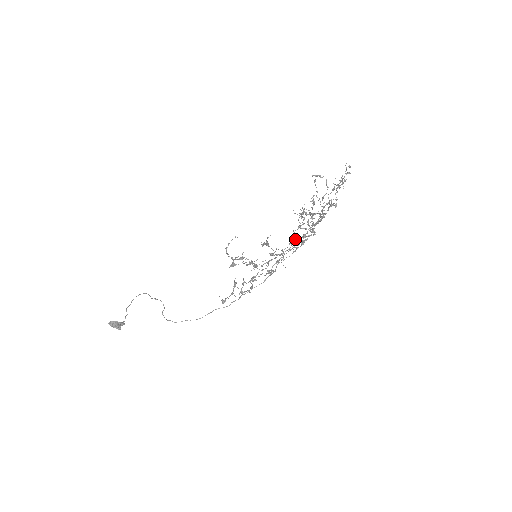
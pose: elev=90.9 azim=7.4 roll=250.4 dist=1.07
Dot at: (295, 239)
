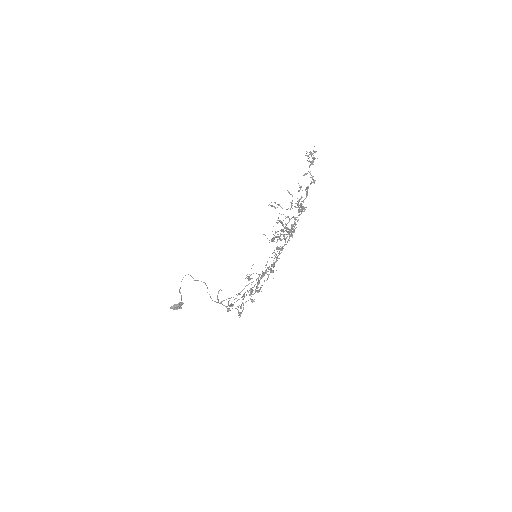
Dot at: (279, 249)
